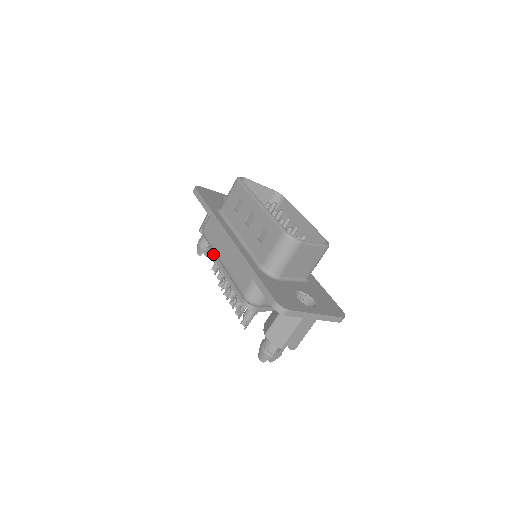
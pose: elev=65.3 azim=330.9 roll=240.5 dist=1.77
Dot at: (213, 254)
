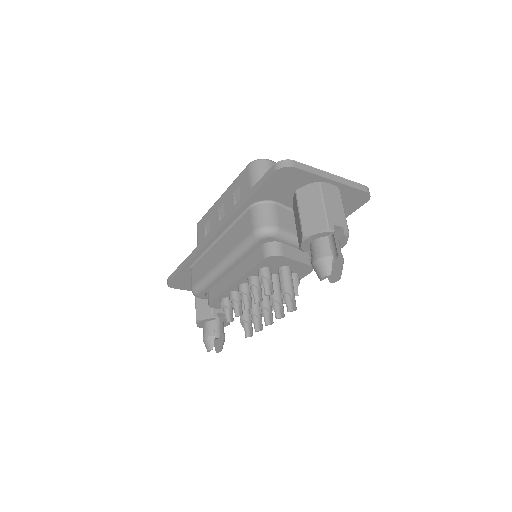
Dot at: (215, 295)
